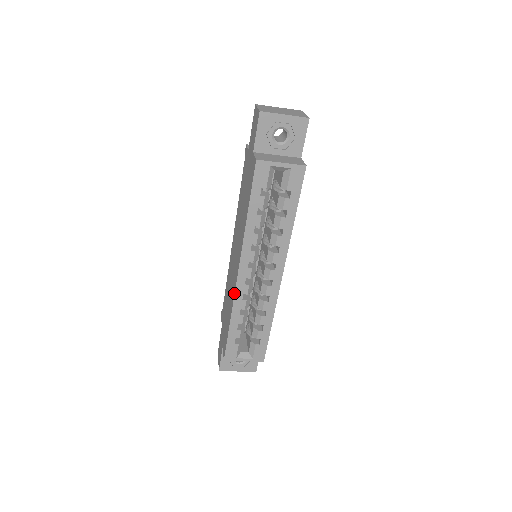
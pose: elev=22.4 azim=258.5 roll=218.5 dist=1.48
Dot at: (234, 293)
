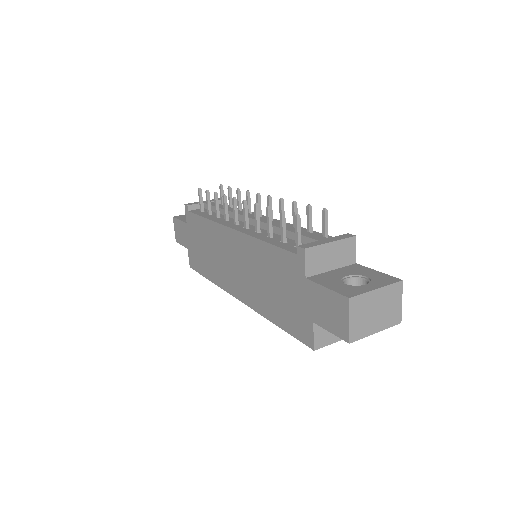
Dot at: (225, 290)
